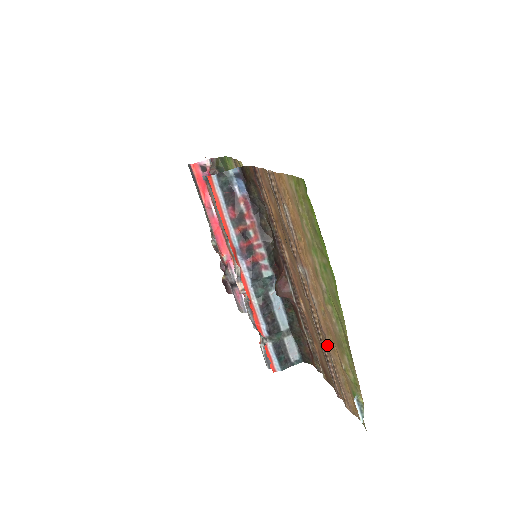
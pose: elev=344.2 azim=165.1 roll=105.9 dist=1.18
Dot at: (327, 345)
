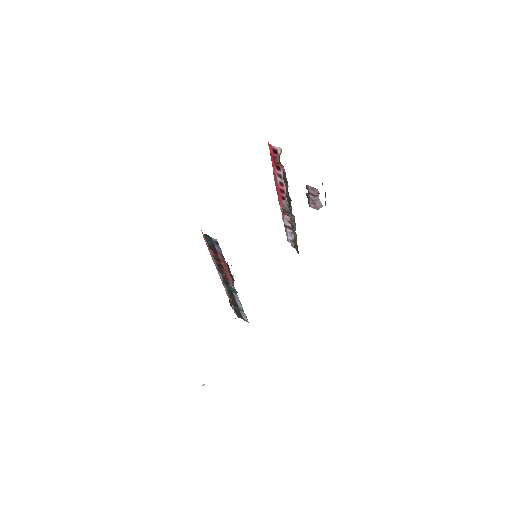
Dot at: occluded
